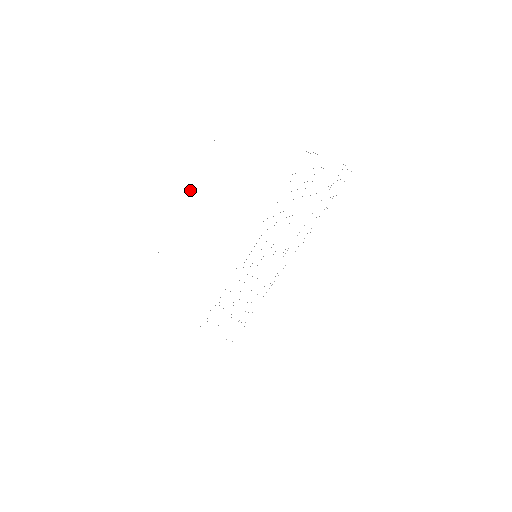
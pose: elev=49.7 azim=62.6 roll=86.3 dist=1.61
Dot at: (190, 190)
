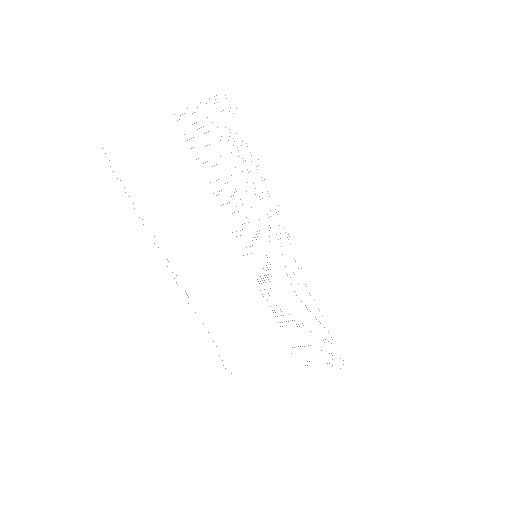
Dot at: occluded
